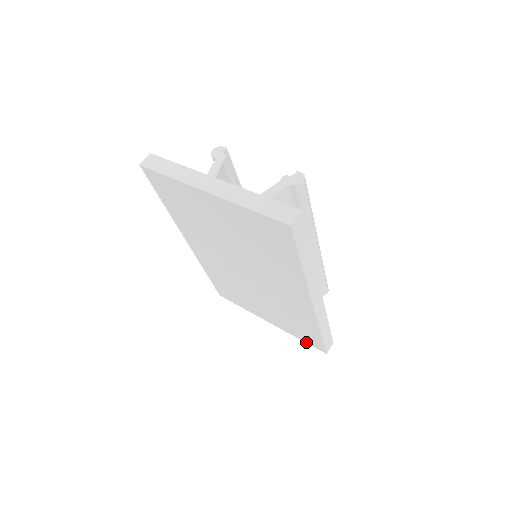
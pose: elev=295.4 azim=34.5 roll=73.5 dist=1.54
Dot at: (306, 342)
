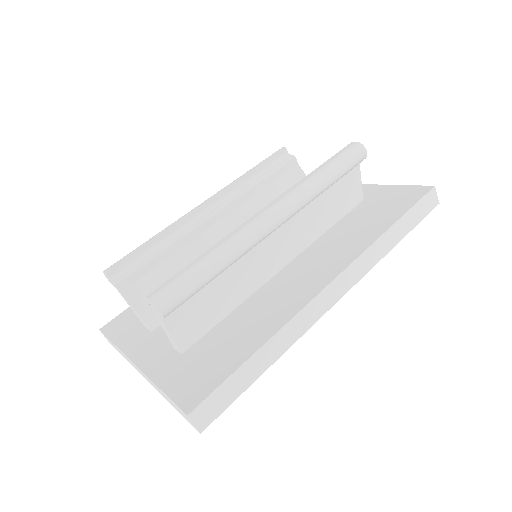
Dot at: occluded
